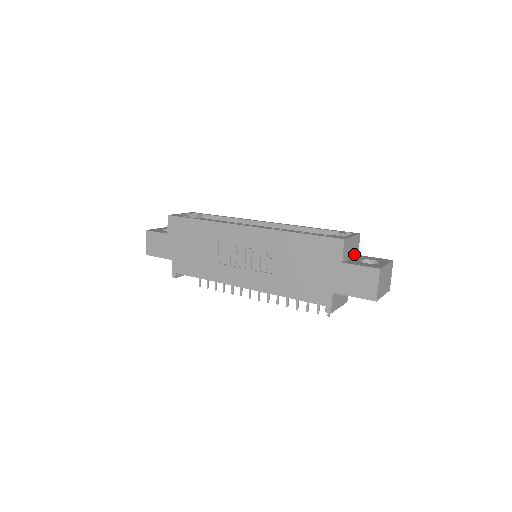
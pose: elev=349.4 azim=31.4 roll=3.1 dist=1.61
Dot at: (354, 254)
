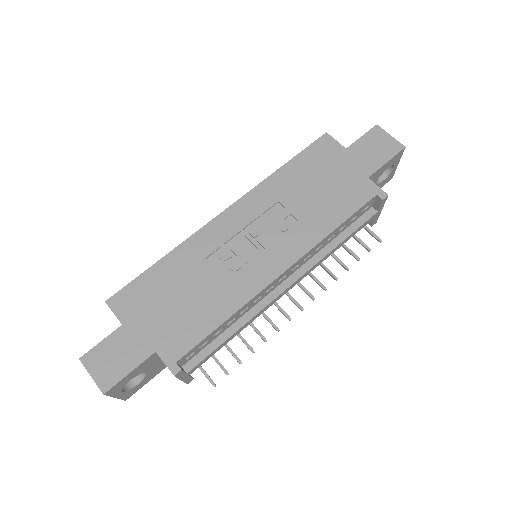
Dot at: occluded
